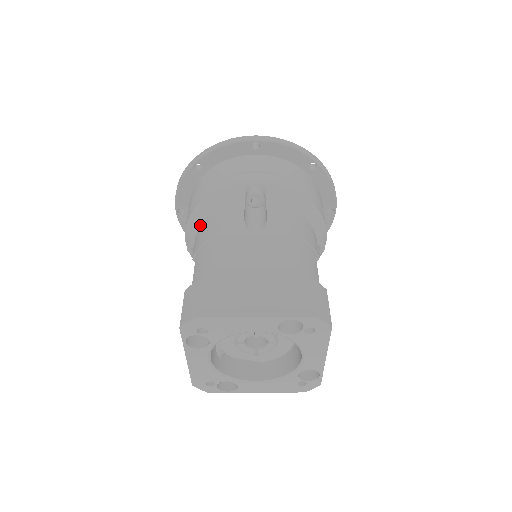
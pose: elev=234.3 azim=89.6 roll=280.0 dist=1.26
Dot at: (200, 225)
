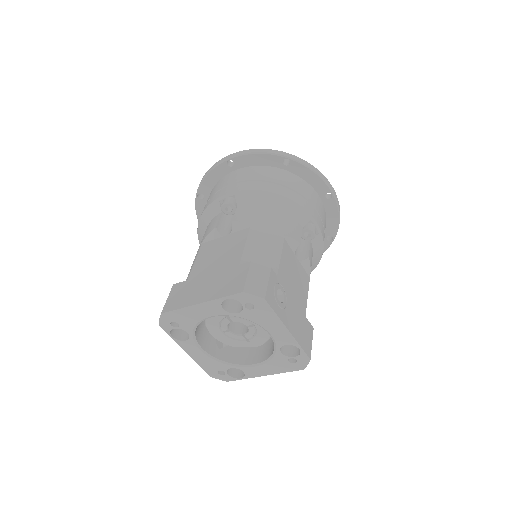
Dot at: occluded
